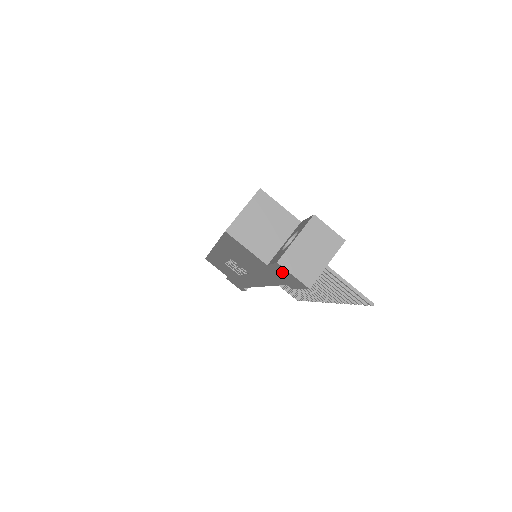
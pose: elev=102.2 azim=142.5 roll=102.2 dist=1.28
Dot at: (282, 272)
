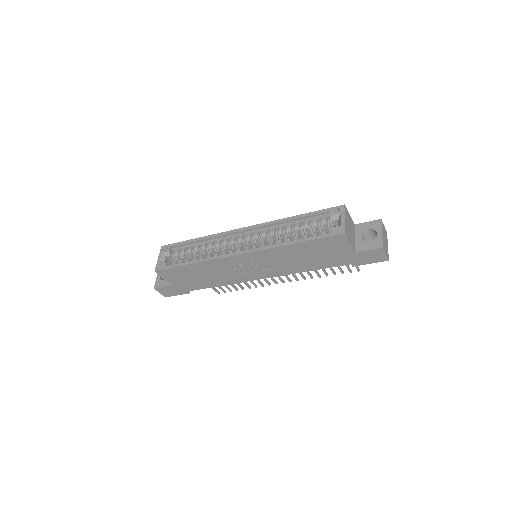
Dot at: (371, 254)
